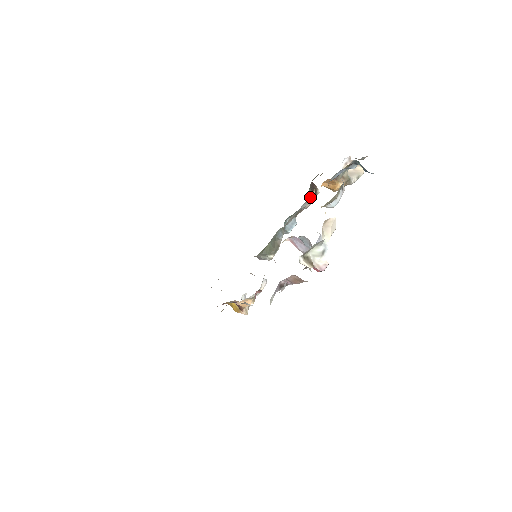
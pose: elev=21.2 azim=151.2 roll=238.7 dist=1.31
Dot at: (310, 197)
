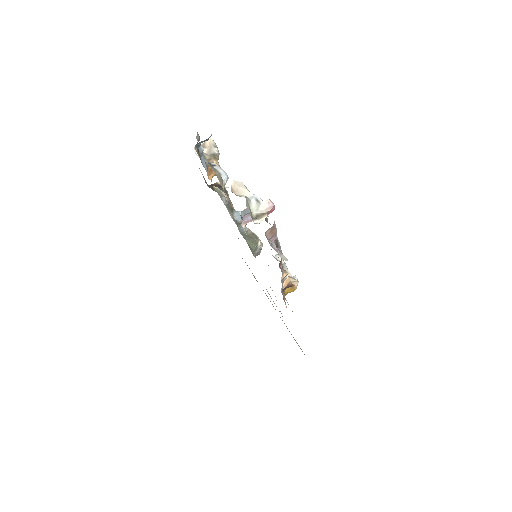
Dot at: (219, 193)
